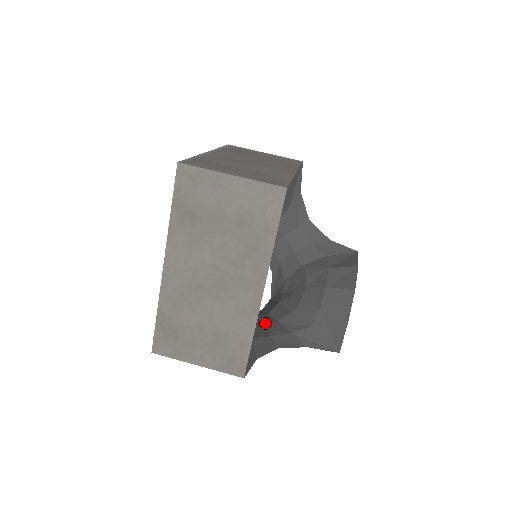
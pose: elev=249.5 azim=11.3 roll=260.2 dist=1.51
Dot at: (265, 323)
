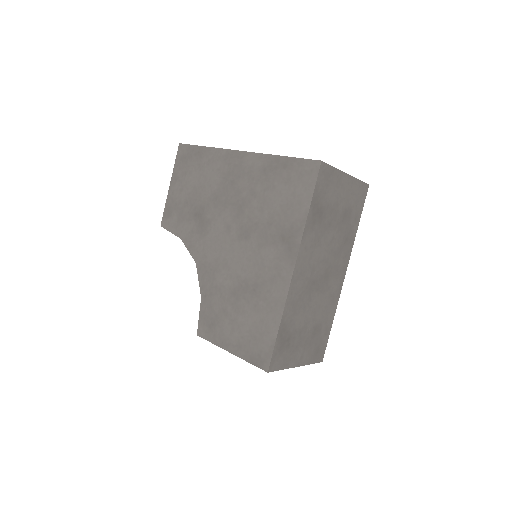
Dot at: occluded
